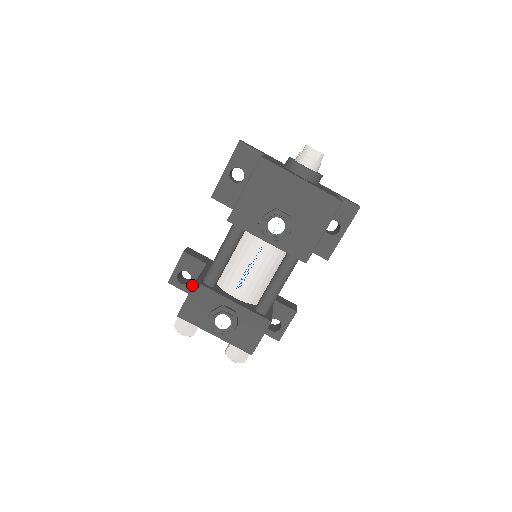
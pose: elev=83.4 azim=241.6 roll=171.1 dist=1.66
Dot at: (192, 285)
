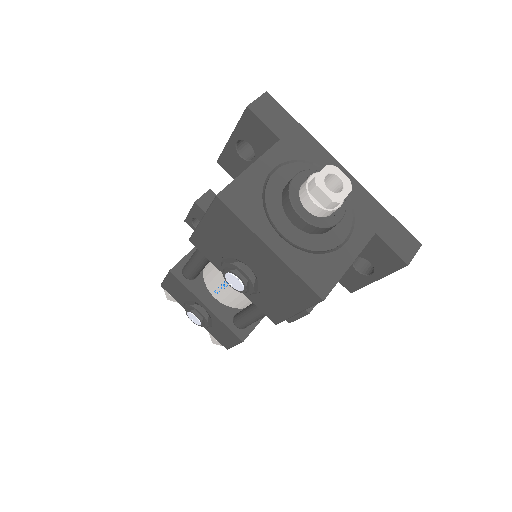
Dot at: occluded
